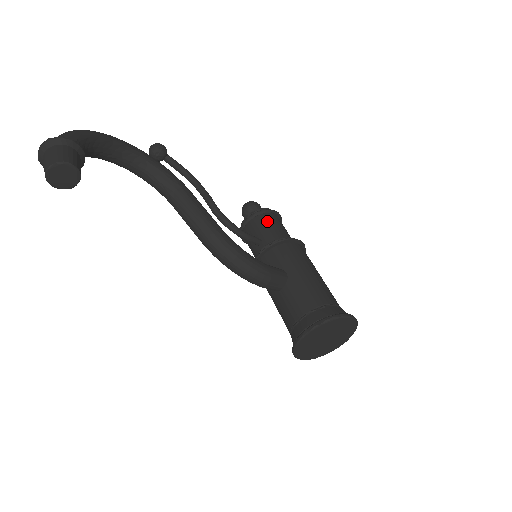
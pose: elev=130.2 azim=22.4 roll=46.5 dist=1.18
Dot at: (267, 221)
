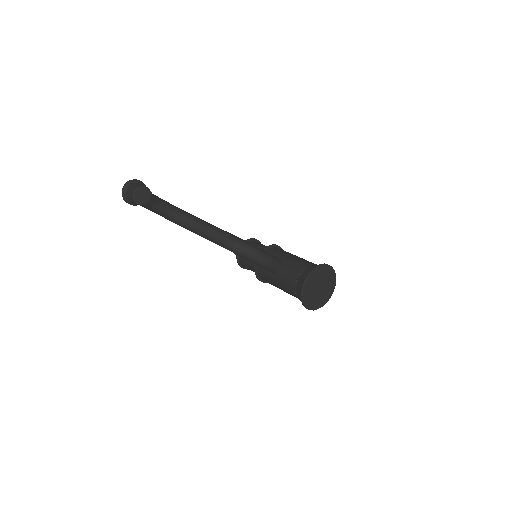
Dot at: (254, 243)
